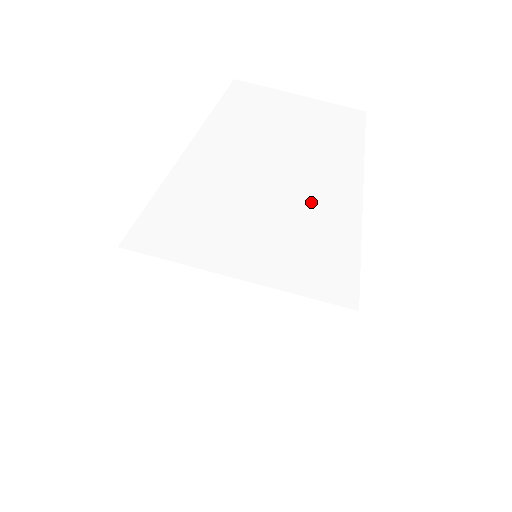
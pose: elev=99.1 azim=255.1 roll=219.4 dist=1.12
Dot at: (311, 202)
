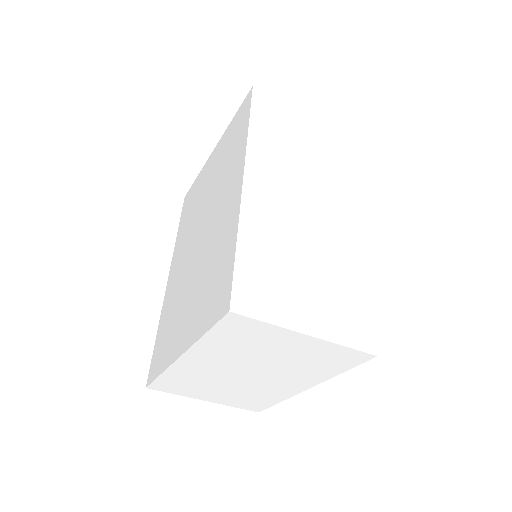
Dot at: (337, 253)
